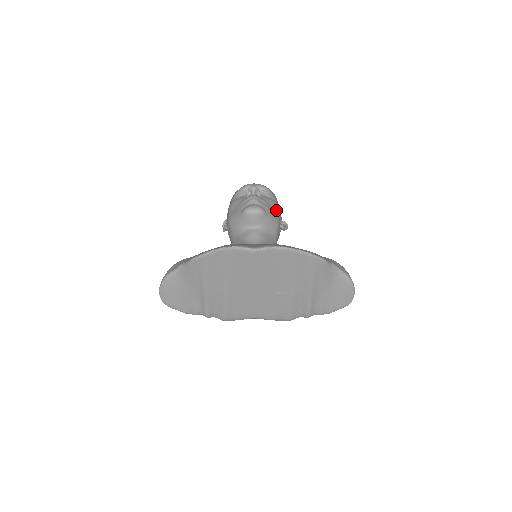
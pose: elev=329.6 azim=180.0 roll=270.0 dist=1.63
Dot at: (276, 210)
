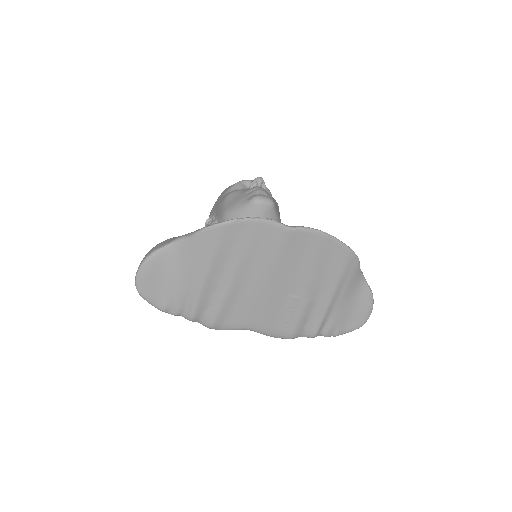
Dot at: (279, 212)
